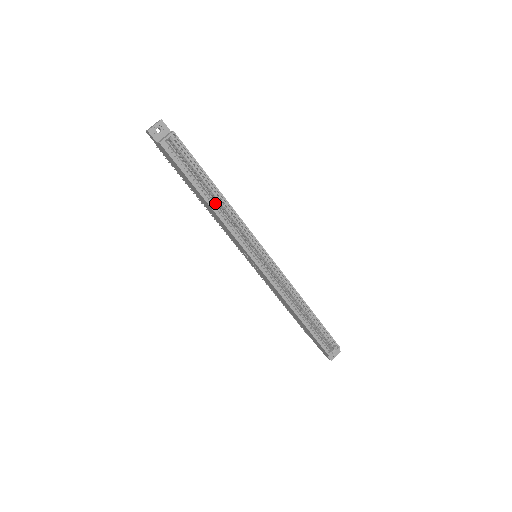
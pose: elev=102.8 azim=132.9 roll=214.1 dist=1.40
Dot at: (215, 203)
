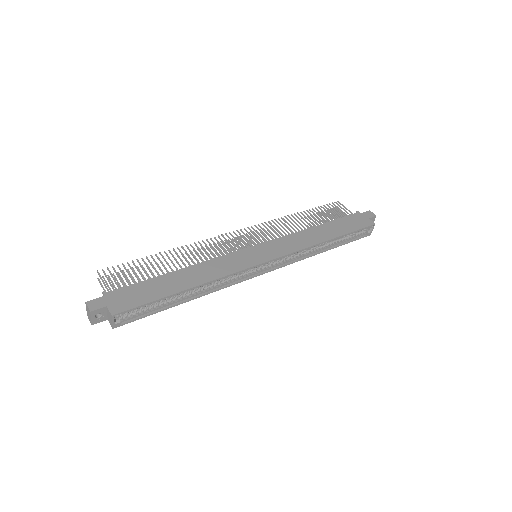
Dot at: (194, 291)
